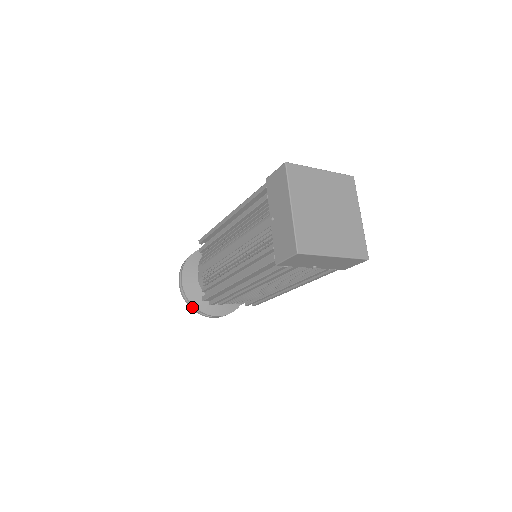
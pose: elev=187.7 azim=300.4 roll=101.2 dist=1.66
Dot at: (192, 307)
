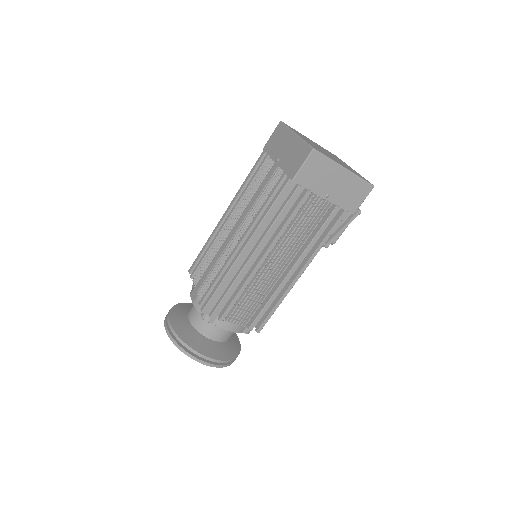
Dot at: (183, 349)
